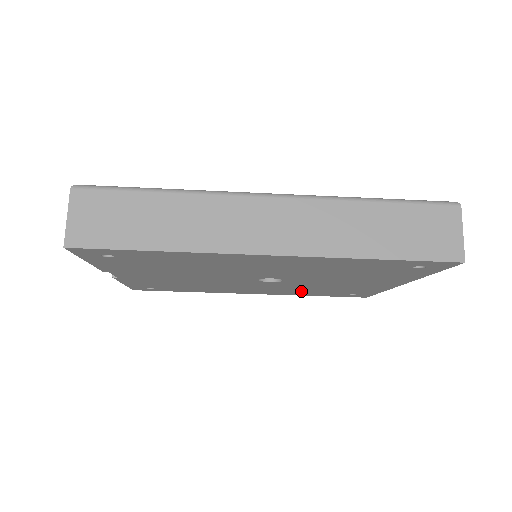
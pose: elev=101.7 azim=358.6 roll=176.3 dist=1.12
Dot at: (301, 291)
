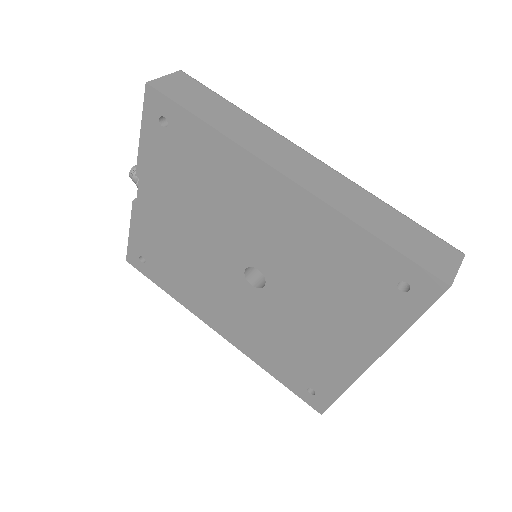
Dot at: (267, 345)
